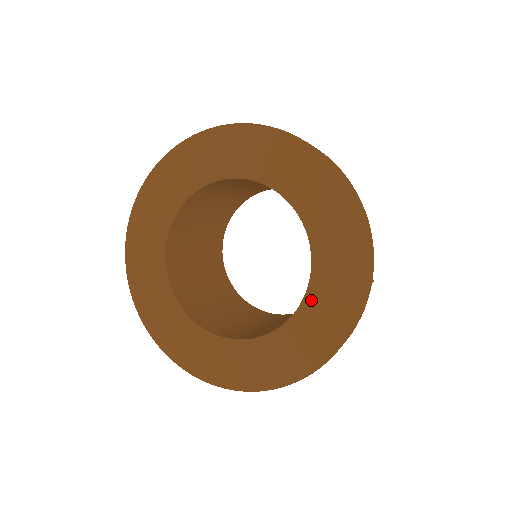
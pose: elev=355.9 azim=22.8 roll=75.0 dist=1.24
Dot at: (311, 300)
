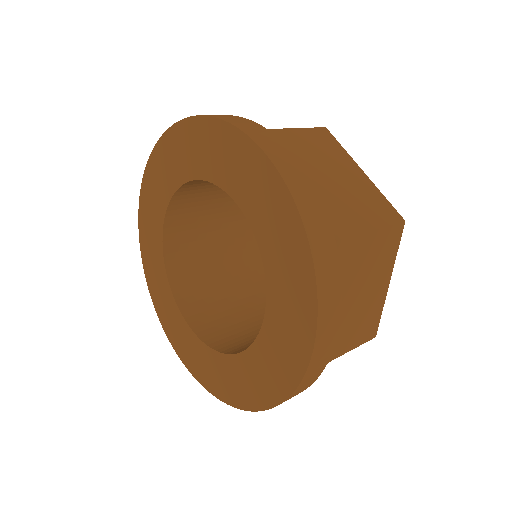
Dot at: (249, 357)
